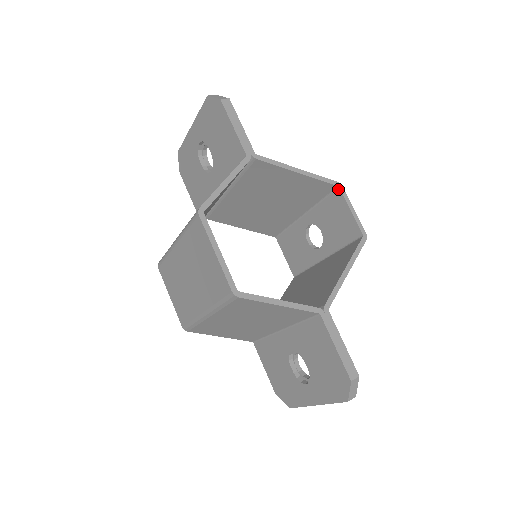
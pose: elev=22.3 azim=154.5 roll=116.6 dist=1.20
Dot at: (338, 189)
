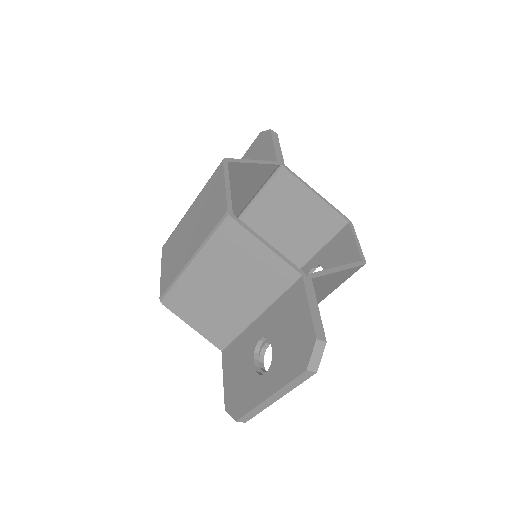
Dot at: (348, 224)
